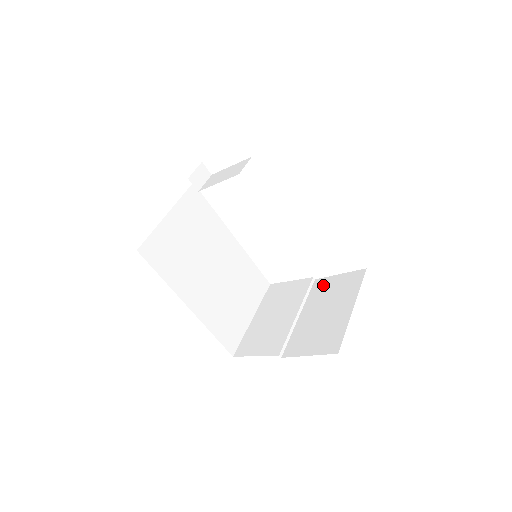
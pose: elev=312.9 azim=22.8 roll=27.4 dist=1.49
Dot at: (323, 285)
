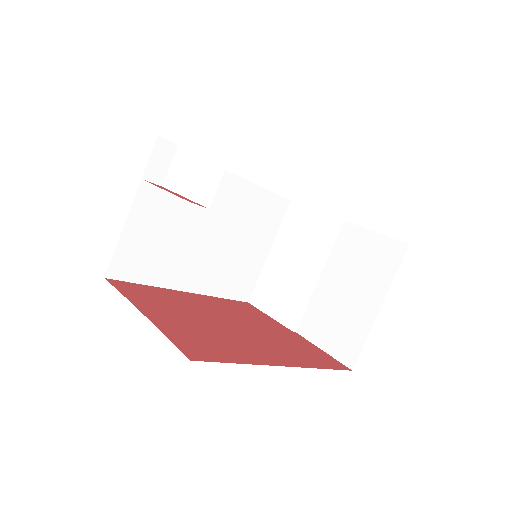
Dot at: (352, 240)
